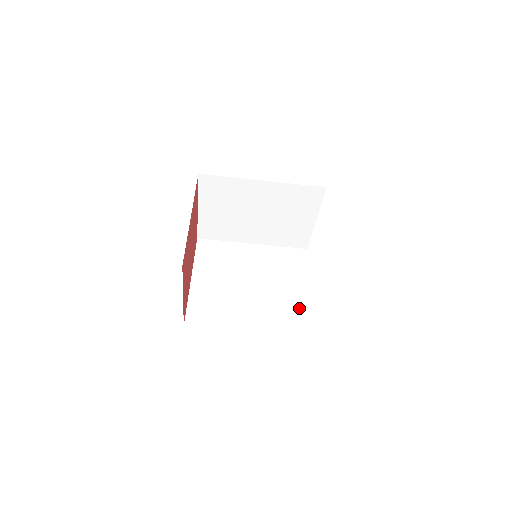
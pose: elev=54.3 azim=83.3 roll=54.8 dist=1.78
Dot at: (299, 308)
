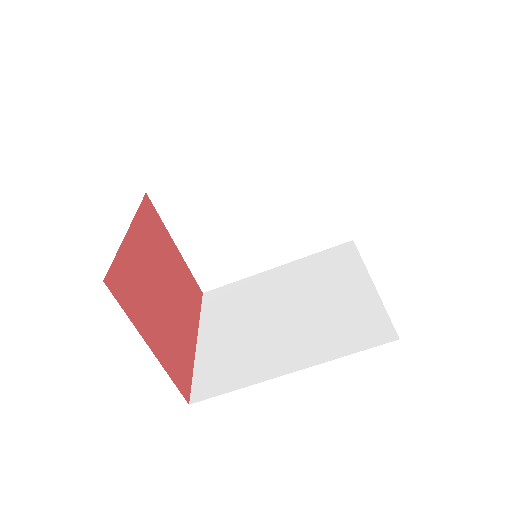
Dot at: (363, 310)
